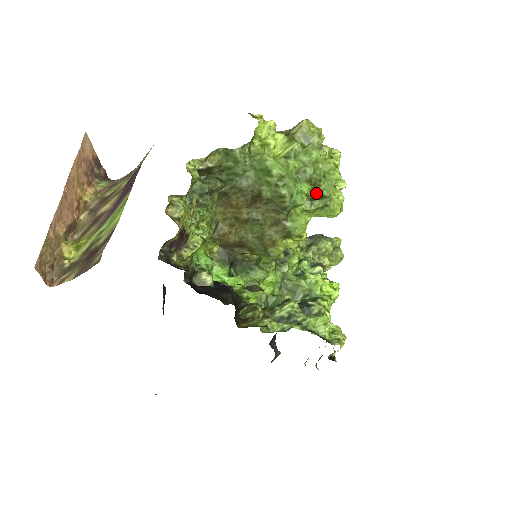
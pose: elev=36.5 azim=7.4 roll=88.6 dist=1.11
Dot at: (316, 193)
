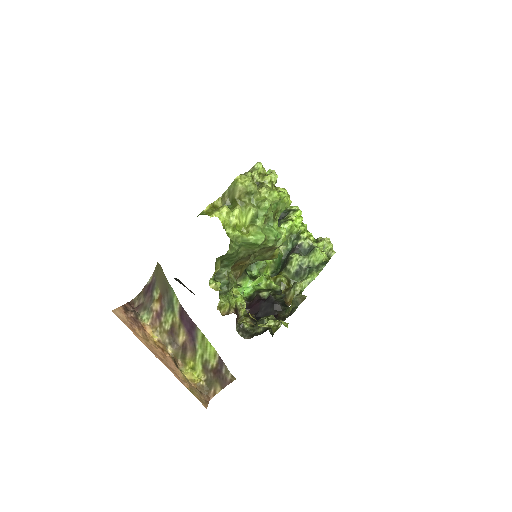
Dot at: (278, 214)
